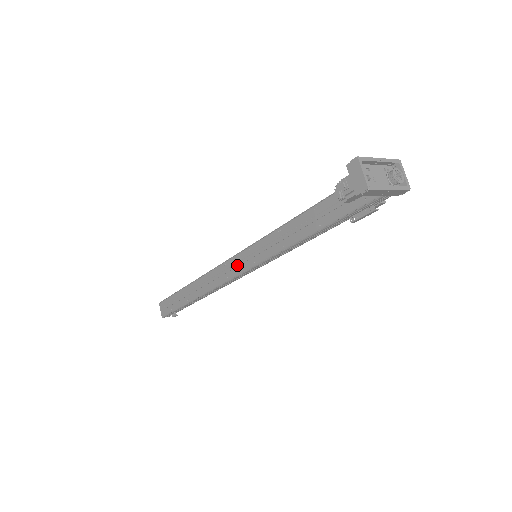
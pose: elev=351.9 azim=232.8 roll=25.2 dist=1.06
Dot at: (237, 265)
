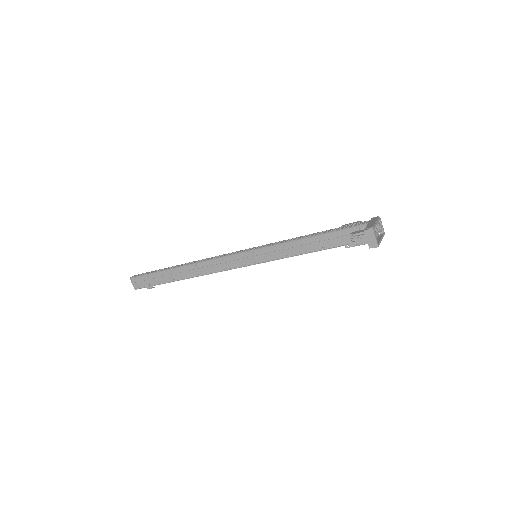
Dot at: (238, 261)
